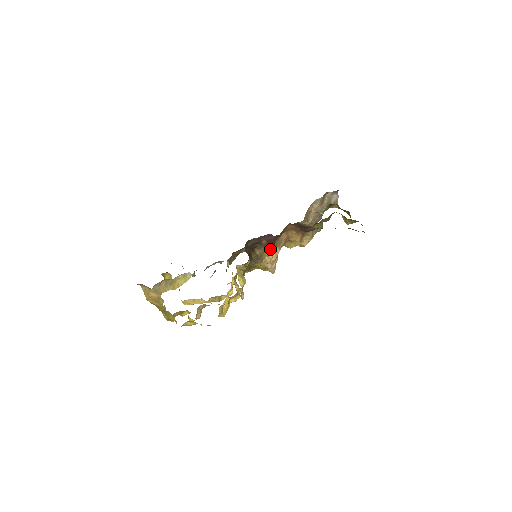
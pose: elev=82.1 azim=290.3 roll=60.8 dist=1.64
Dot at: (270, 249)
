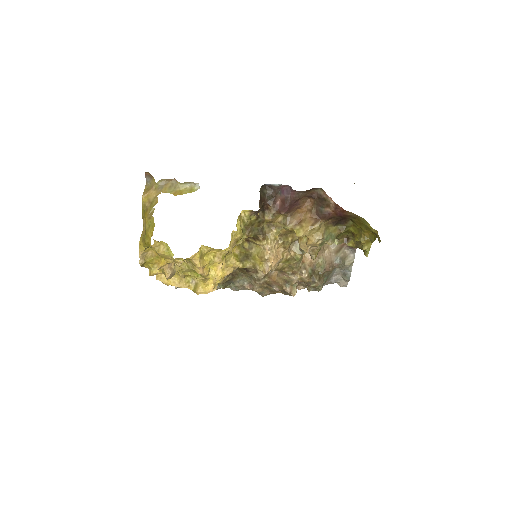
Dot at: (277, 231)
